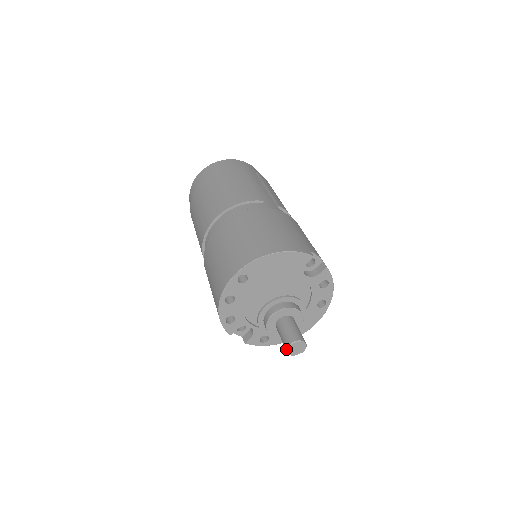
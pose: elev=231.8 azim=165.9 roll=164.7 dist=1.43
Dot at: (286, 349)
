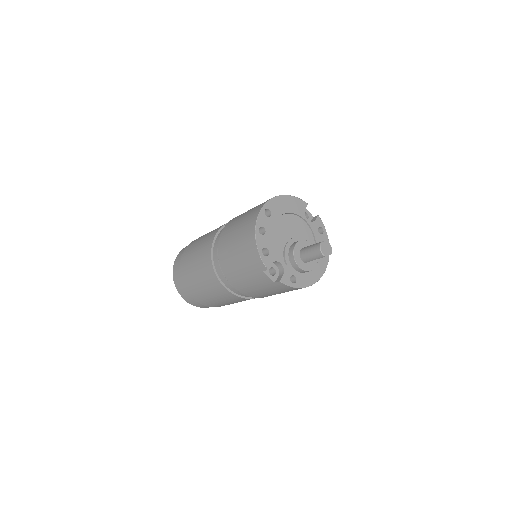
Dot at: (319, 249)
